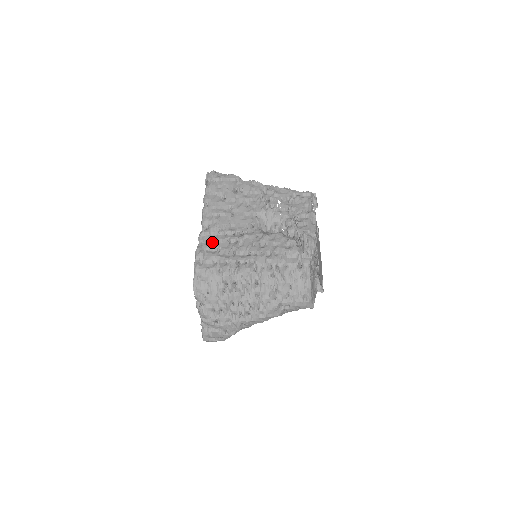
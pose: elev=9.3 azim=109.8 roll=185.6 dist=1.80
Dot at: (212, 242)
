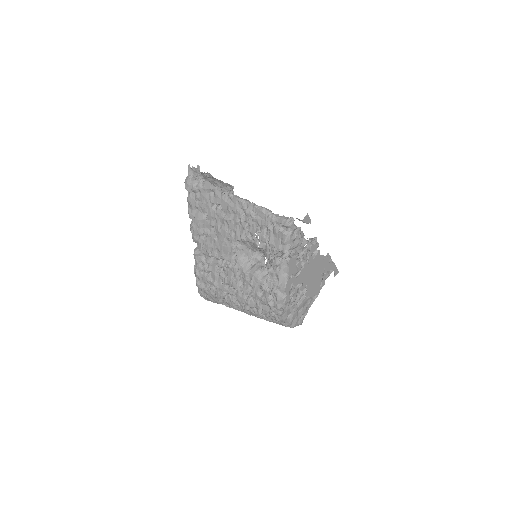
Dot at: (204, 264)
